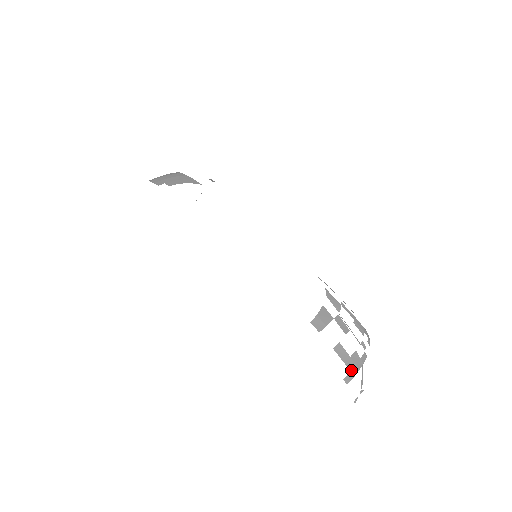
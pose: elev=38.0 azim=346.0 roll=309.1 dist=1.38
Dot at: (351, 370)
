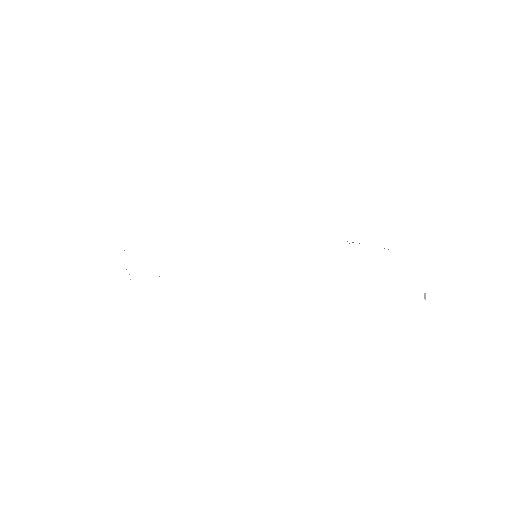
Dot at: occluded
